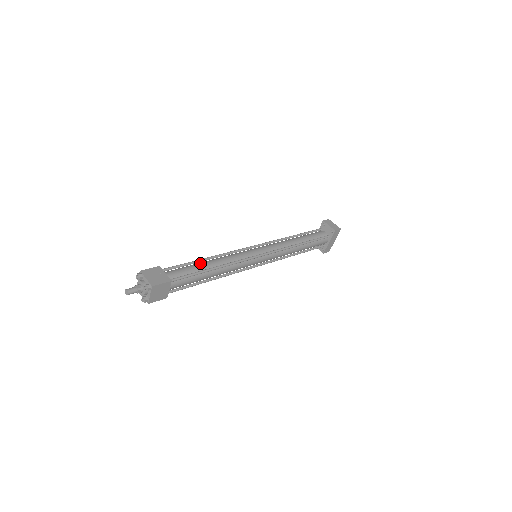
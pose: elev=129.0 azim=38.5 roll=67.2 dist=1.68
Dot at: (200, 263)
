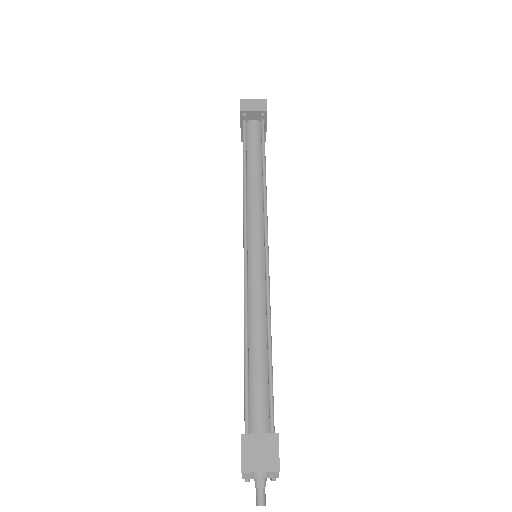
Dot at: (252, 361)
